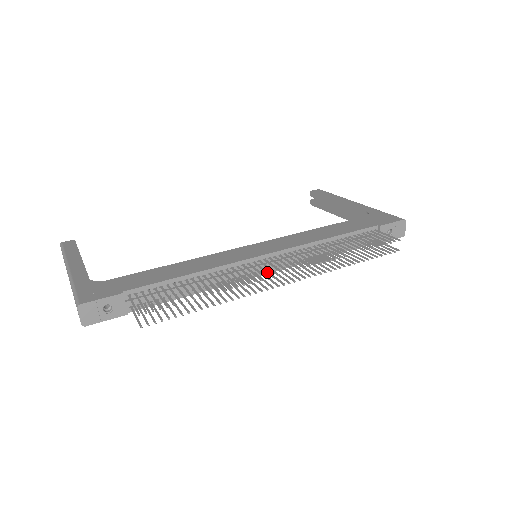
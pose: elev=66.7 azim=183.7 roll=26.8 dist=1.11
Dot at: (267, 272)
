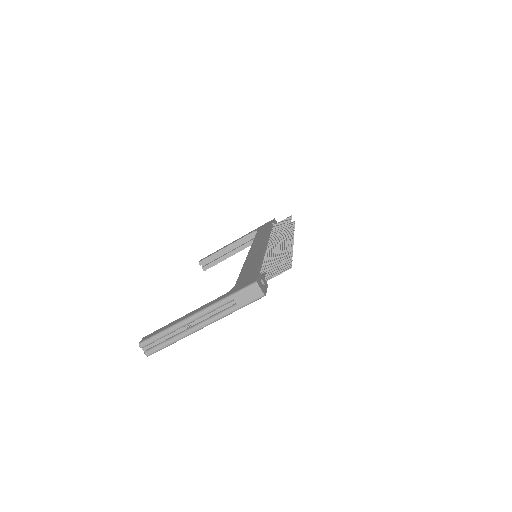
Dot at: (283, 238)
